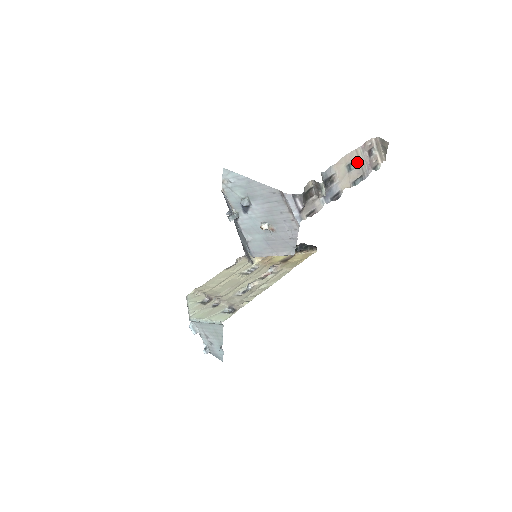
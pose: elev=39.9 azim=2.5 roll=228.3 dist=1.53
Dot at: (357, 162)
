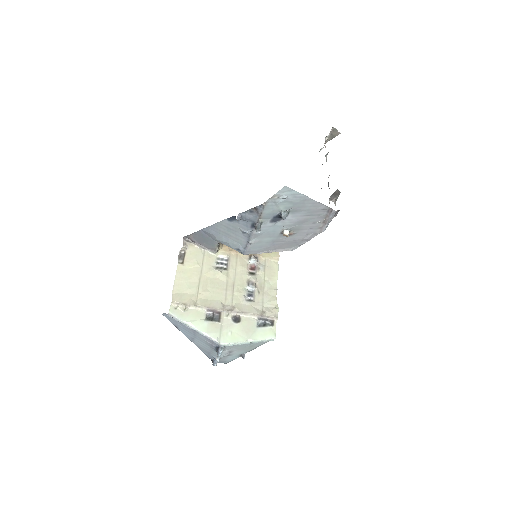
Dot at: (327, 154)
